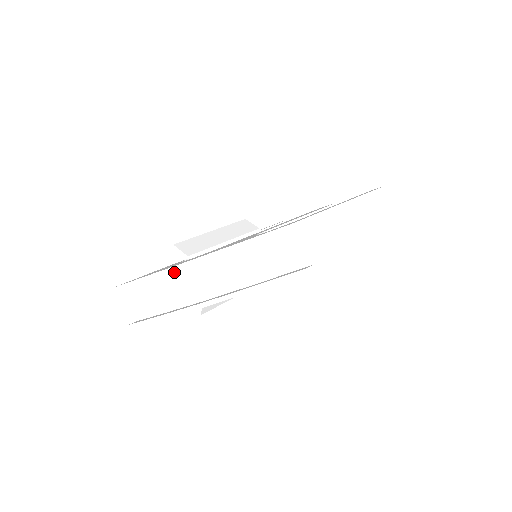
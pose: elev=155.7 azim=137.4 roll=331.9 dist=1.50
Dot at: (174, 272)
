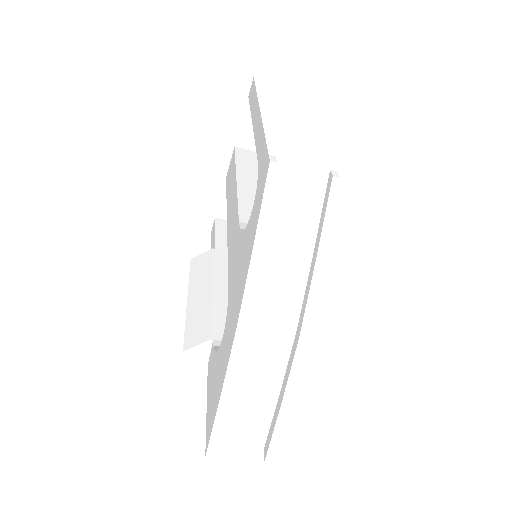
Dot at: occluded
